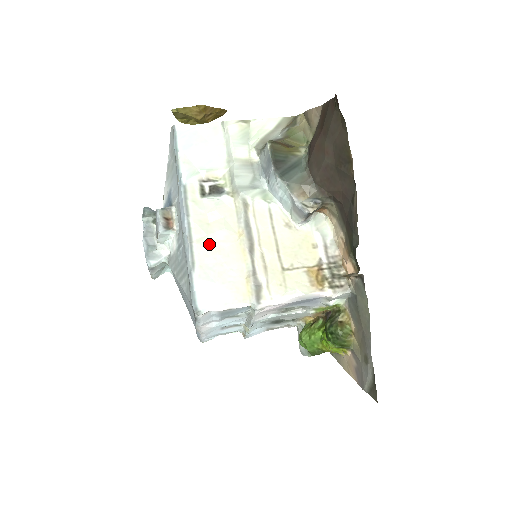
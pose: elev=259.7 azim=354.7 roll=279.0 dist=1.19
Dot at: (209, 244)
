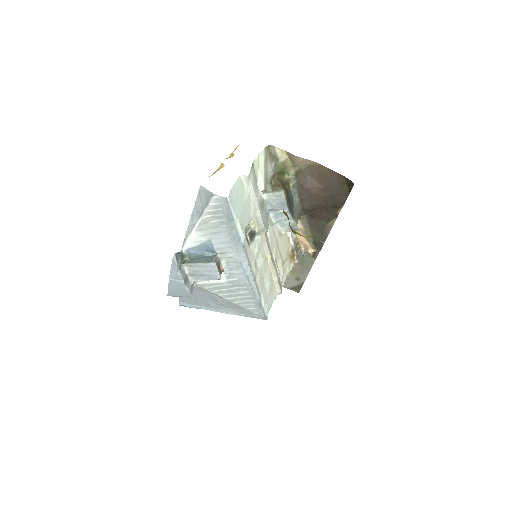
Dot at: (261, 276)
